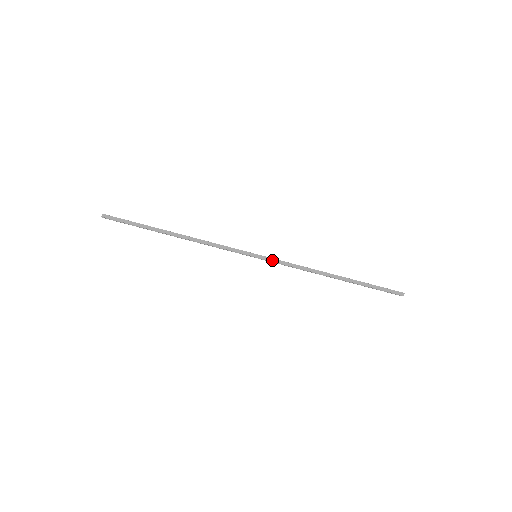
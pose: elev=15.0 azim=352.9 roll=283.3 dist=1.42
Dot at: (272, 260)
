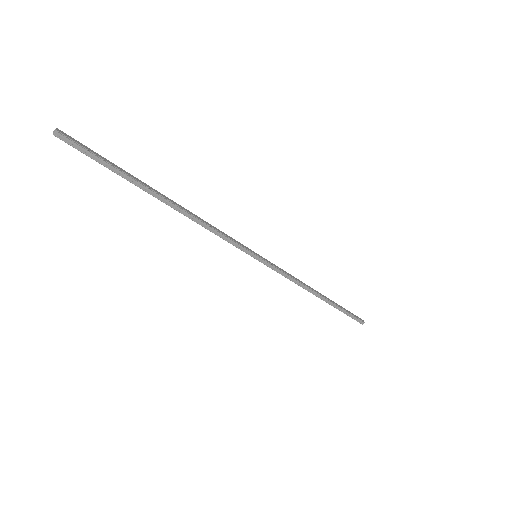
Dot at: (272, 264)
